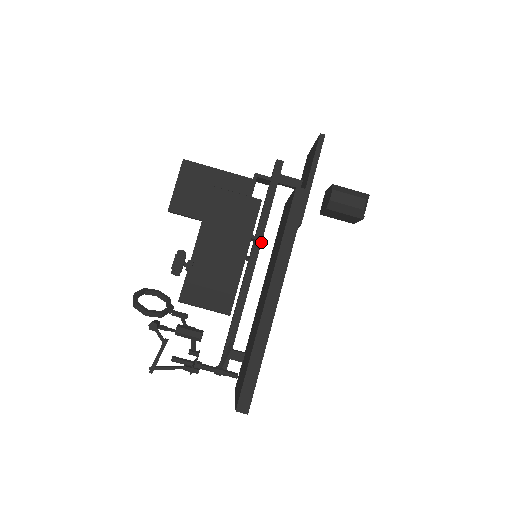
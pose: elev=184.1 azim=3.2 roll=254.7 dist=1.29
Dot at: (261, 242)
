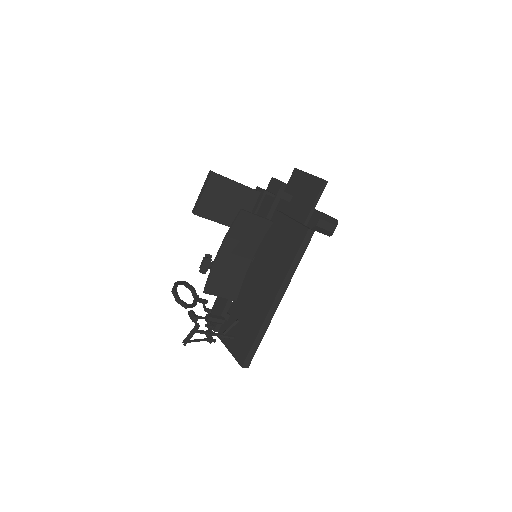
Dot at: occluded
